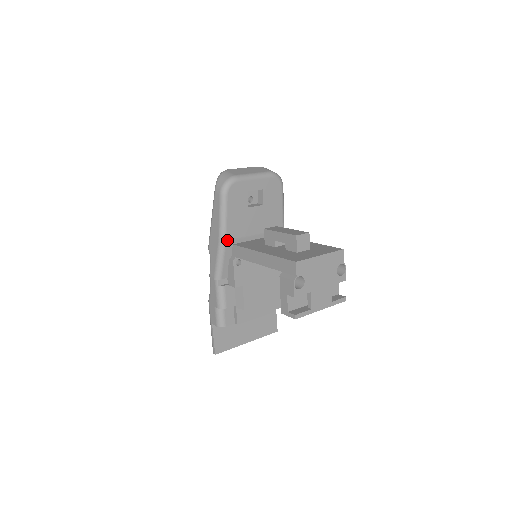
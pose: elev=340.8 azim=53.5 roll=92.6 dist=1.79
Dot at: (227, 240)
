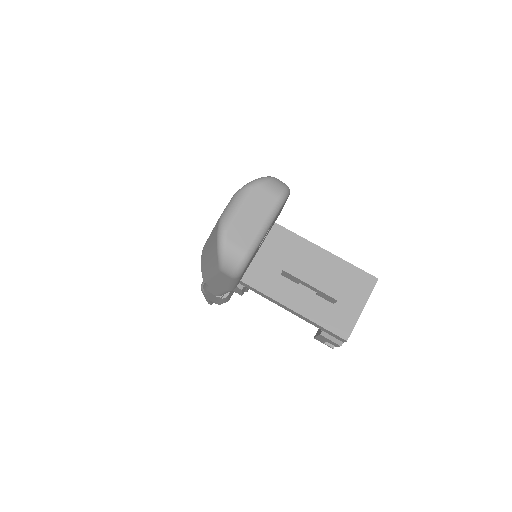
Dot at: occluded
